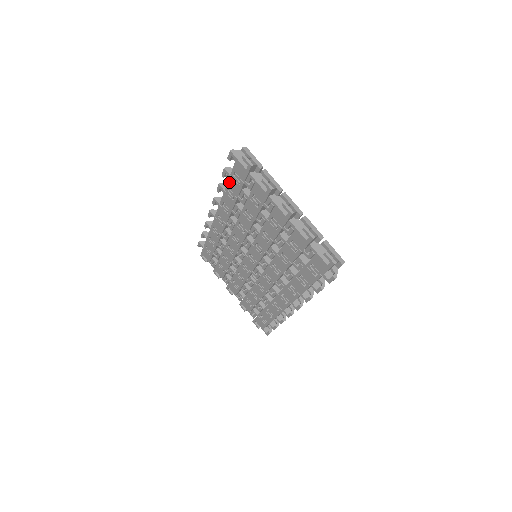
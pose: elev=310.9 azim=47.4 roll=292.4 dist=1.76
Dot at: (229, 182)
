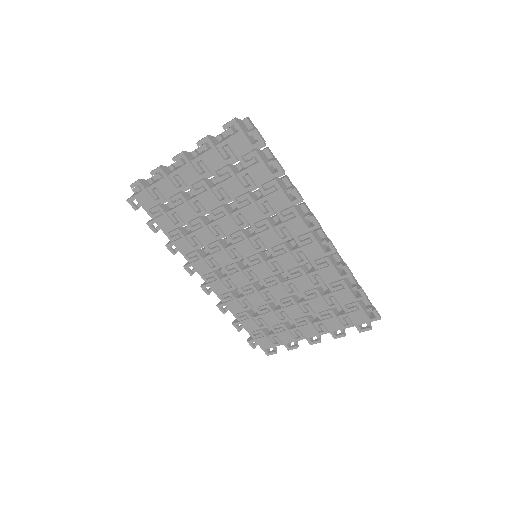
Dot at: (160, 227)
